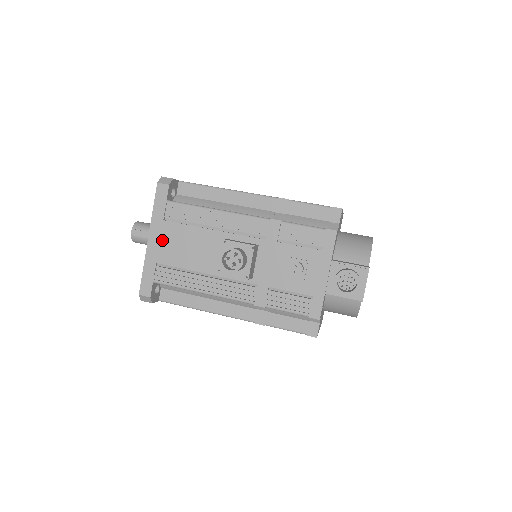
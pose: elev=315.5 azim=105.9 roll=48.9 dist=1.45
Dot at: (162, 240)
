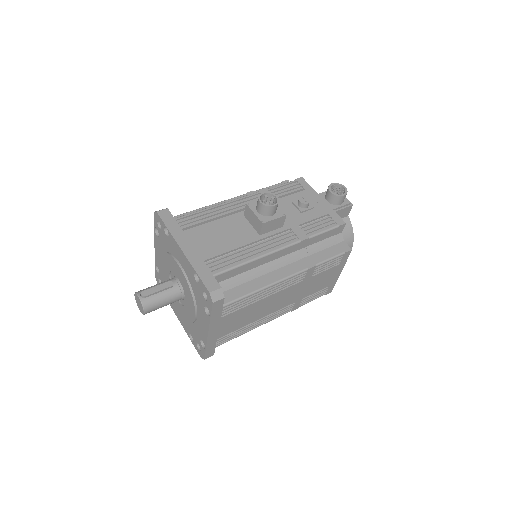
Dot at: (194, 243)
